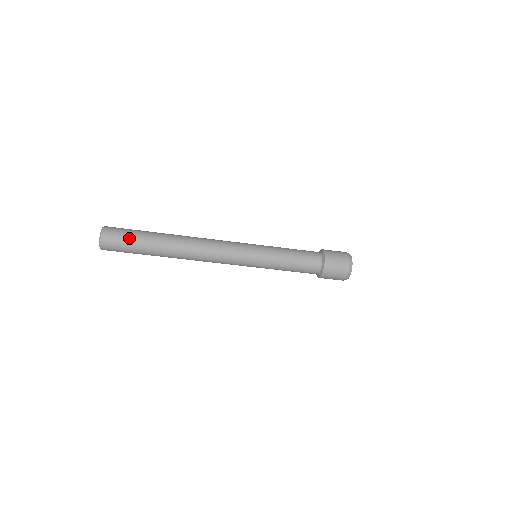
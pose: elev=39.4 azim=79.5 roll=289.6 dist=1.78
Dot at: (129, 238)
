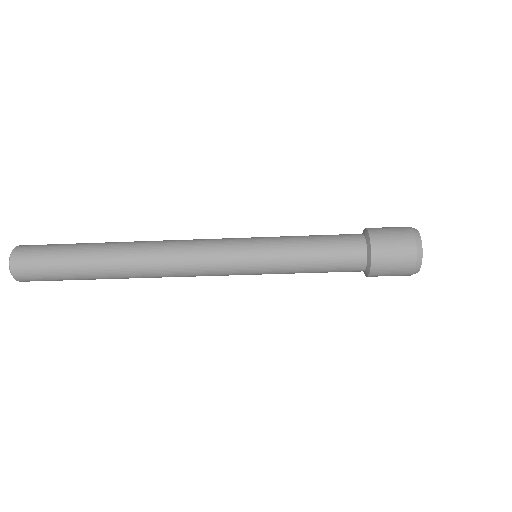
Dot at: (51, 257)
